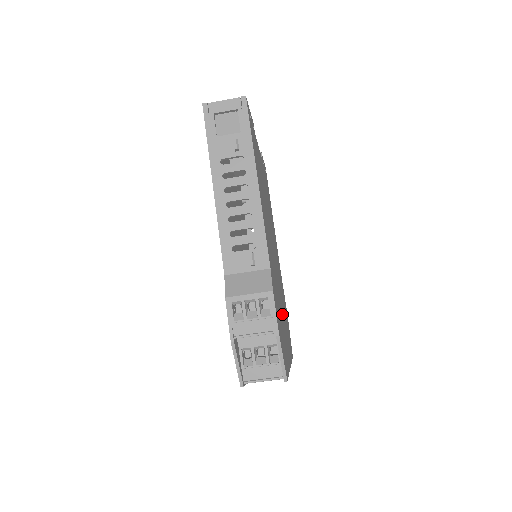
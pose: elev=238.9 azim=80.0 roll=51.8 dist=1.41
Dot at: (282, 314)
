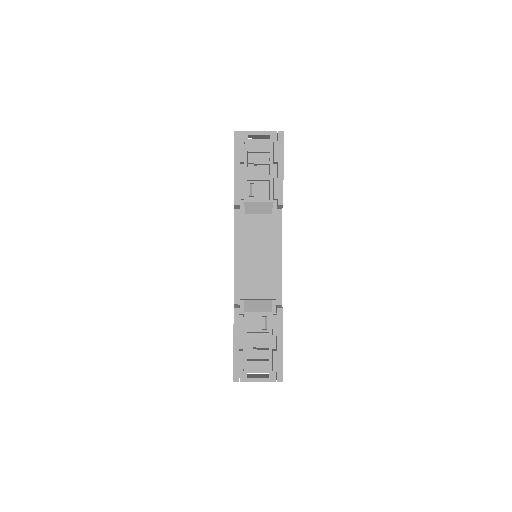
Dot at: occluded
